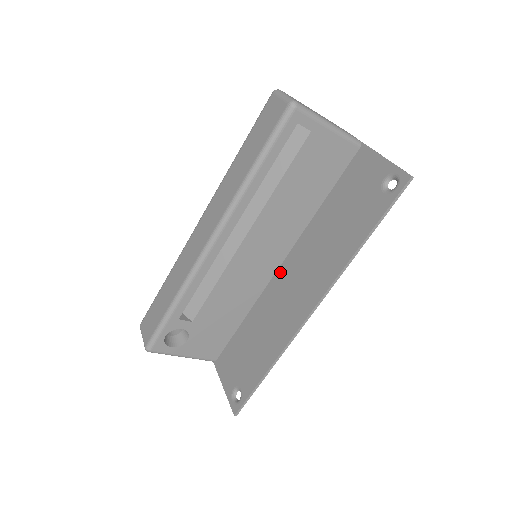
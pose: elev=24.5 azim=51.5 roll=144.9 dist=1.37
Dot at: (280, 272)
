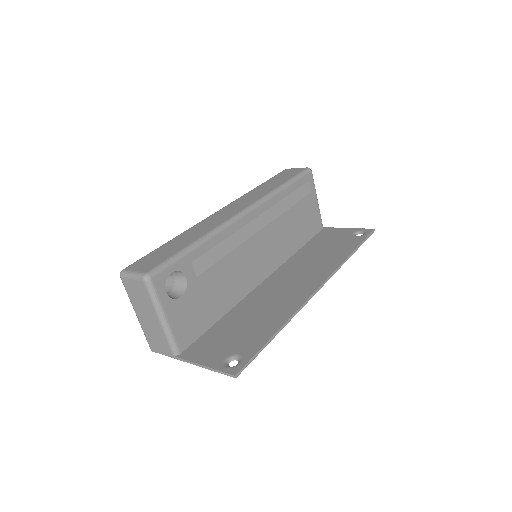
Dot at: (266, 282)
